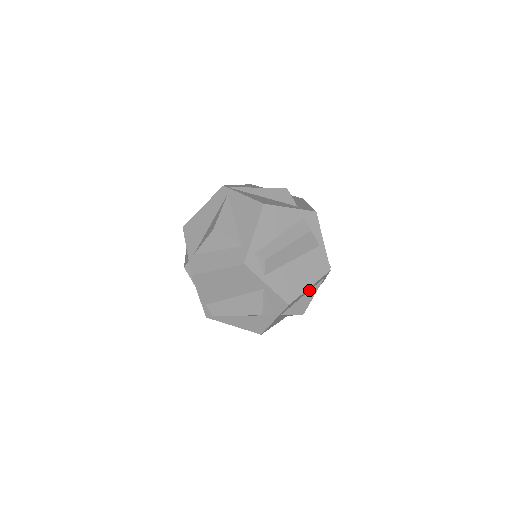
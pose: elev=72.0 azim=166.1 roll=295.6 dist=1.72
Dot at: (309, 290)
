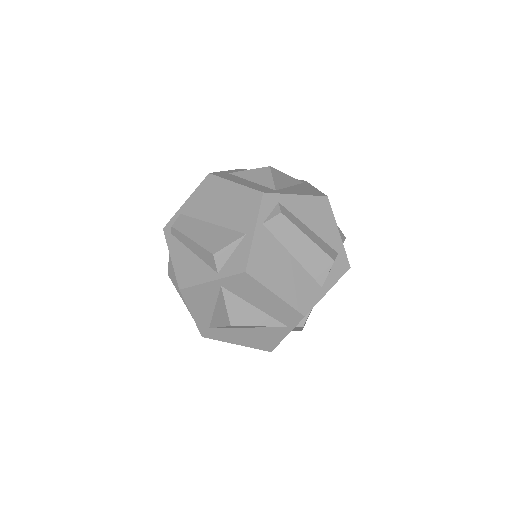
Dot at: (265, 312)
